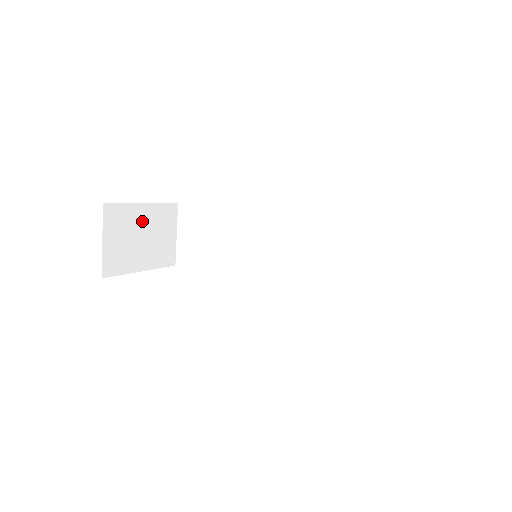
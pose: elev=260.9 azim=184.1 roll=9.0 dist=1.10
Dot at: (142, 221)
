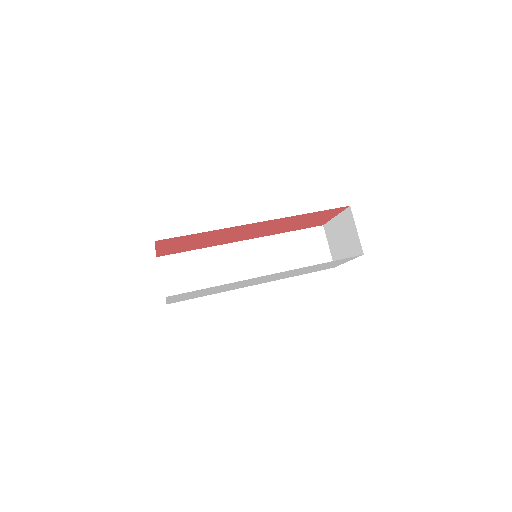
Dot at: occluded
